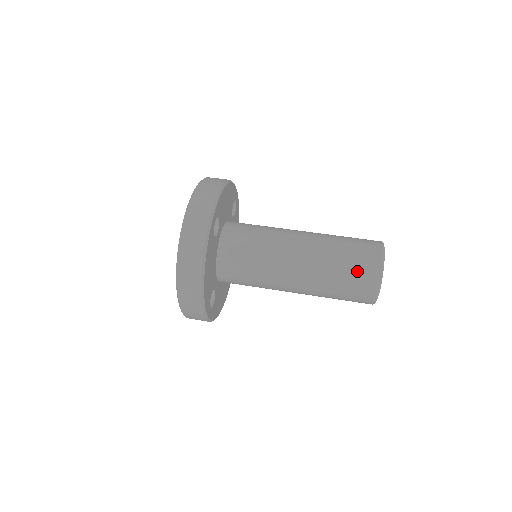
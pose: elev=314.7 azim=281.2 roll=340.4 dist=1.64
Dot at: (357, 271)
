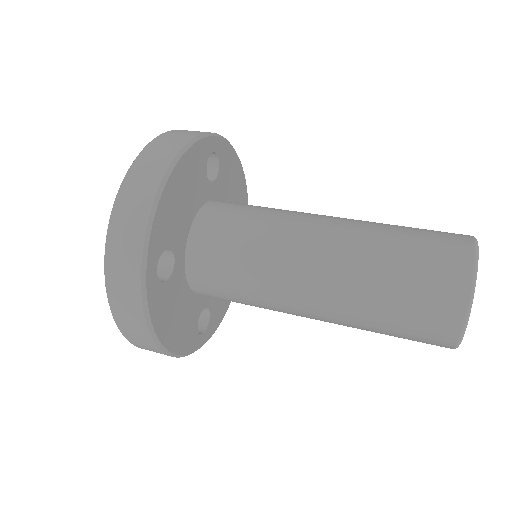
Dot at: (430, 241)
